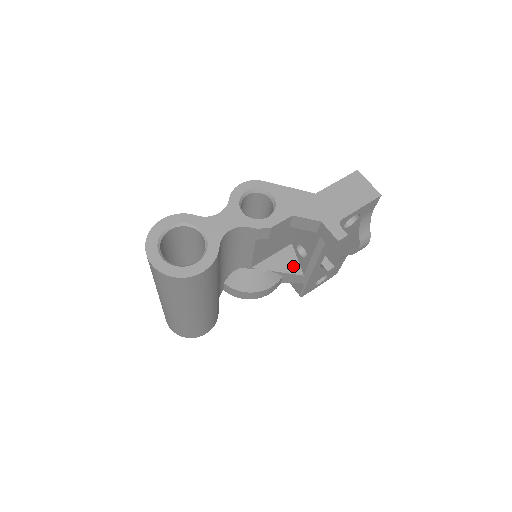
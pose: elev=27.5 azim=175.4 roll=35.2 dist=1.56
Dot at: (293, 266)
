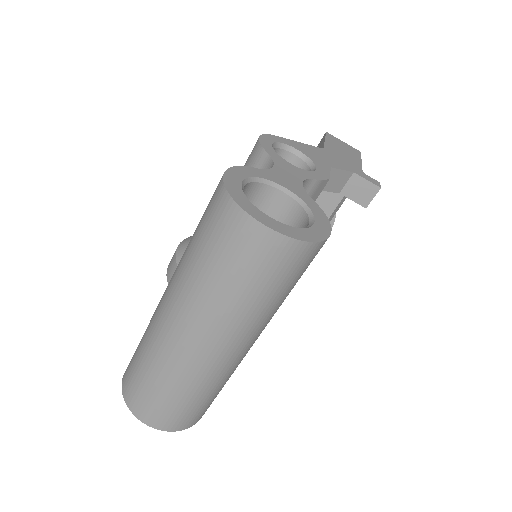
Dot at: occluded
